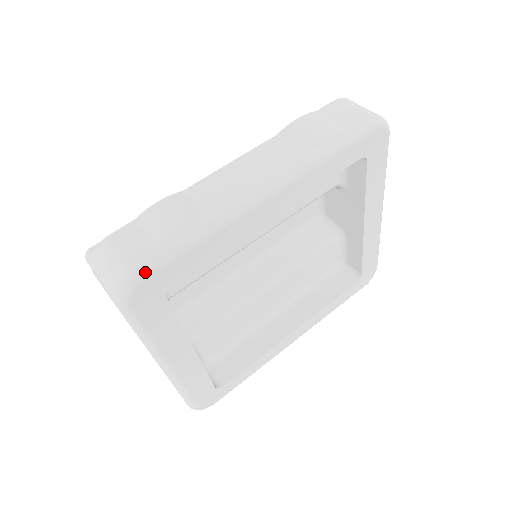
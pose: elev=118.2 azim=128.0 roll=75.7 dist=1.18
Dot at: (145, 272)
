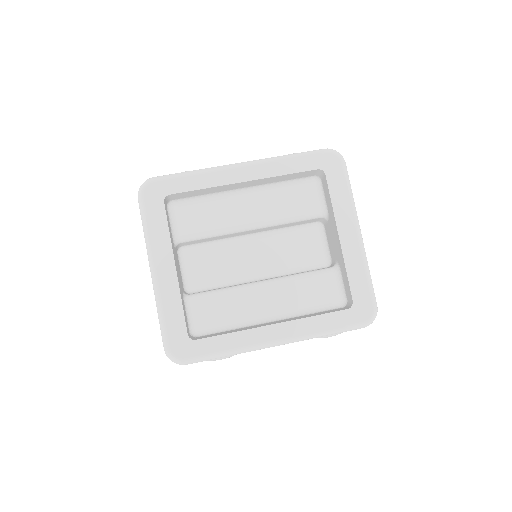
Dot at: (157, 178)
